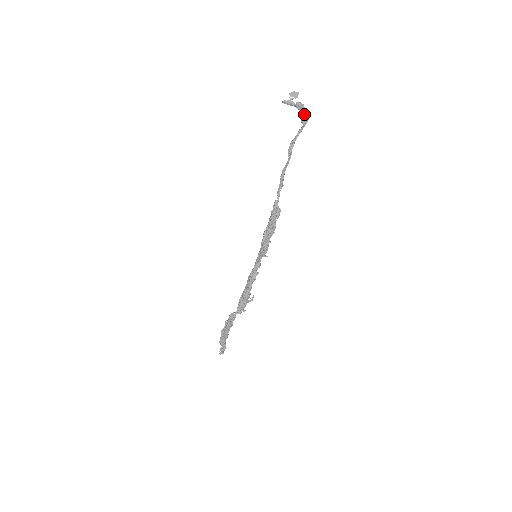
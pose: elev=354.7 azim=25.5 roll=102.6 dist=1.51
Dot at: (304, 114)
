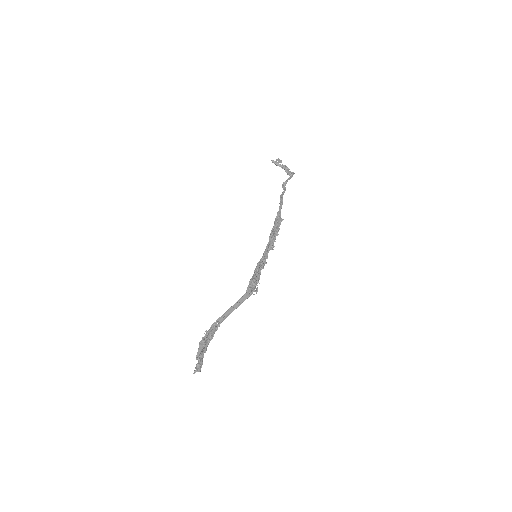
Dot at: (290, 171)
